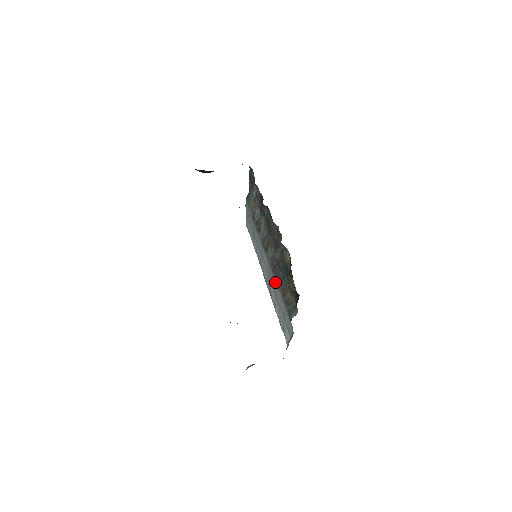
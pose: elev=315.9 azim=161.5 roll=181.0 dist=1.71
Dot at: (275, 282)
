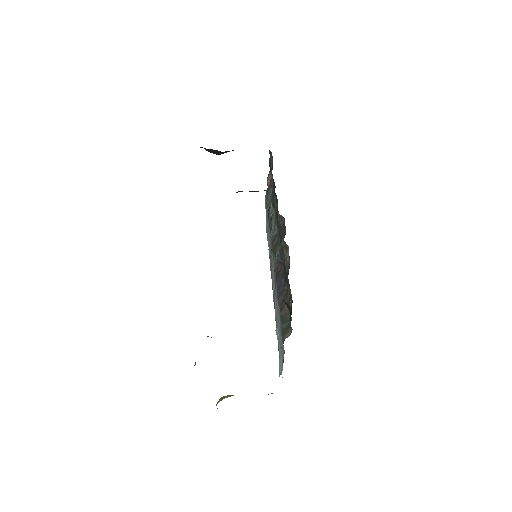
Dot at: (276, 292)
